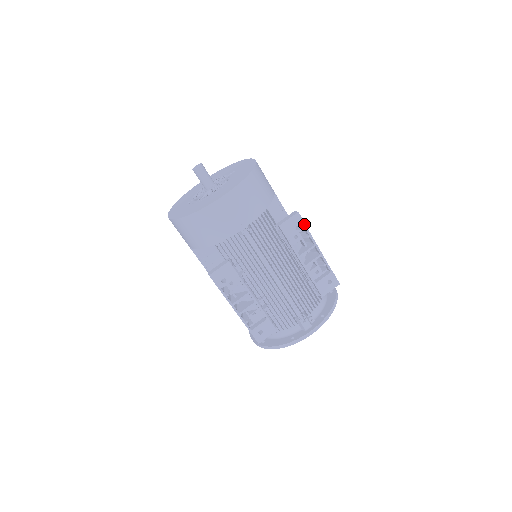
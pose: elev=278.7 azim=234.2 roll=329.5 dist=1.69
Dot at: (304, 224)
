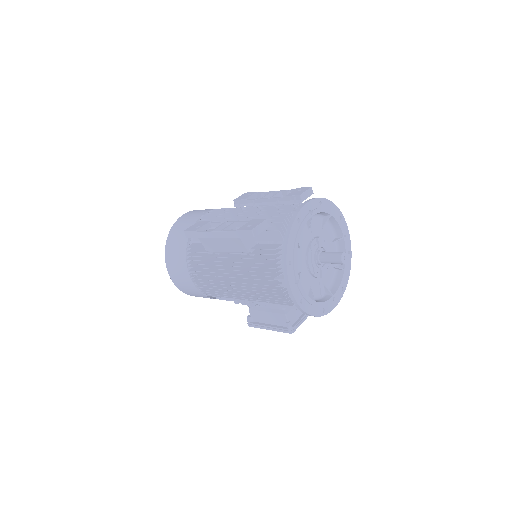
Dot at: (254, 192)
